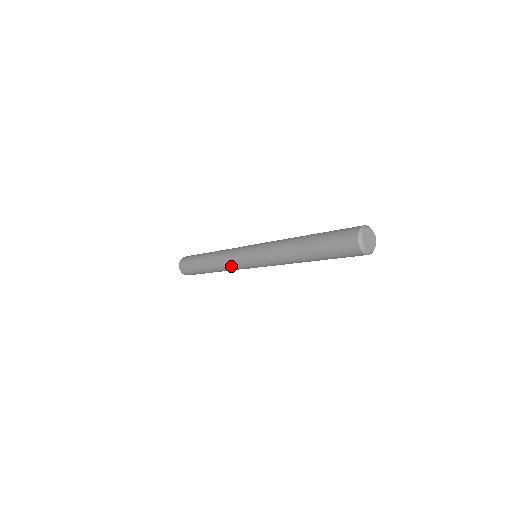
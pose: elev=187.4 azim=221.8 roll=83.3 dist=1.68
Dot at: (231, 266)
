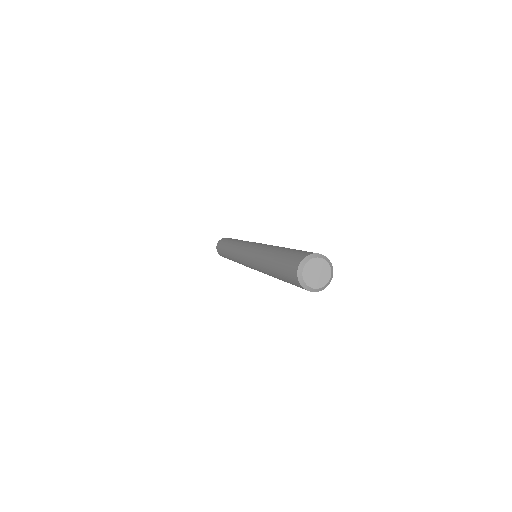
Dot at: (237, 259)
